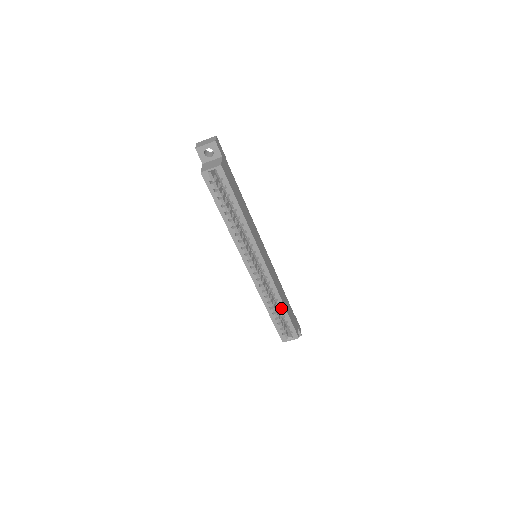
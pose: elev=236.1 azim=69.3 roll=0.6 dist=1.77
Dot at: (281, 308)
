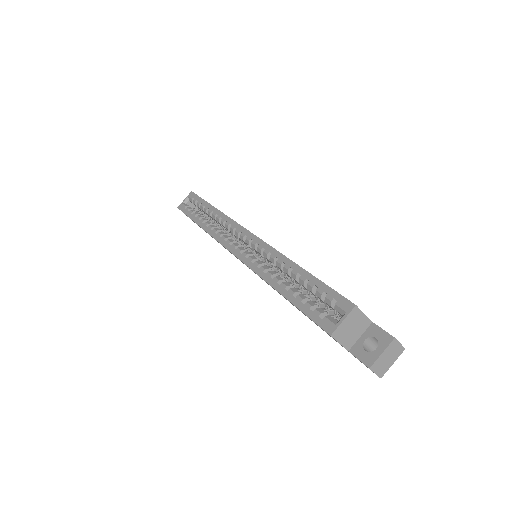
Dot at: (295, 272)
